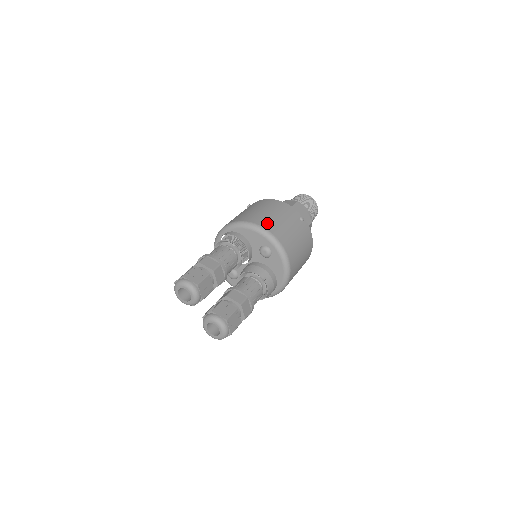
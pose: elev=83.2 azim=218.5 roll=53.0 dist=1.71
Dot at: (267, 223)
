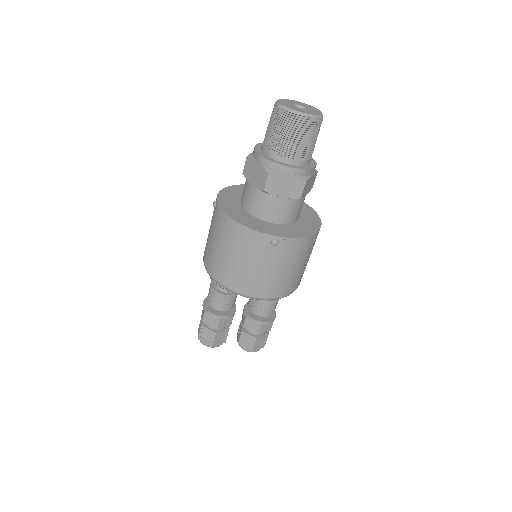
Dot at: (234, 281)
